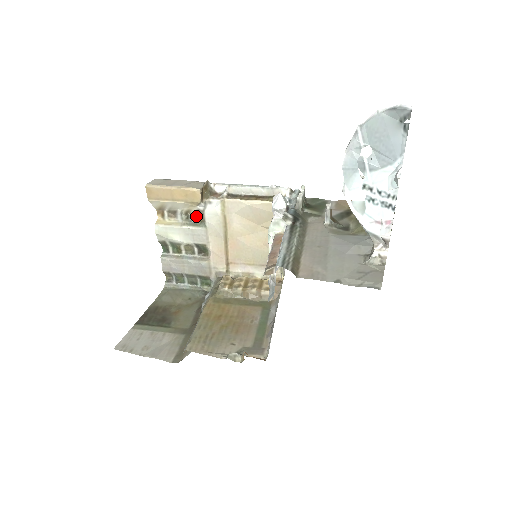
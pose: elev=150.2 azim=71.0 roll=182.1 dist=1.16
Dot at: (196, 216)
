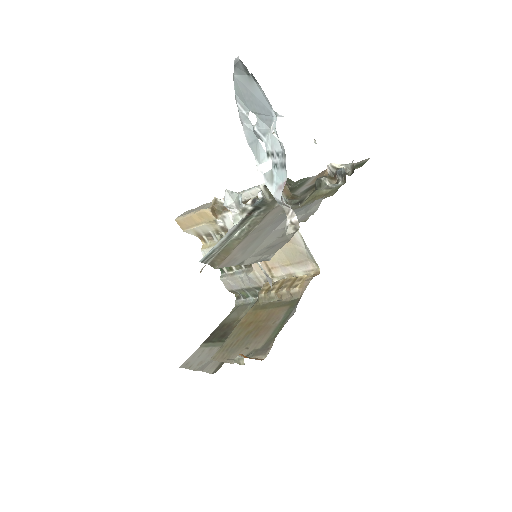
Dot at: (225, 233)
